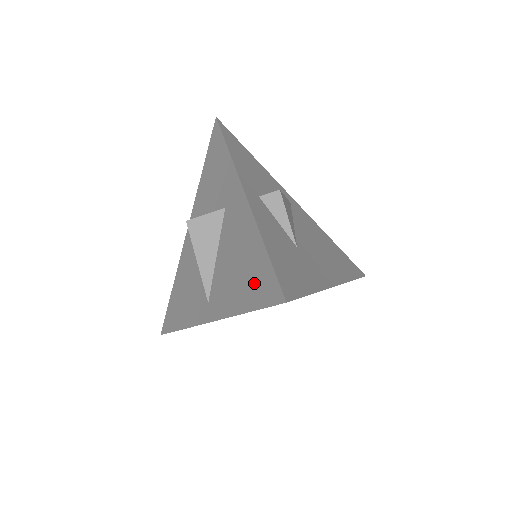
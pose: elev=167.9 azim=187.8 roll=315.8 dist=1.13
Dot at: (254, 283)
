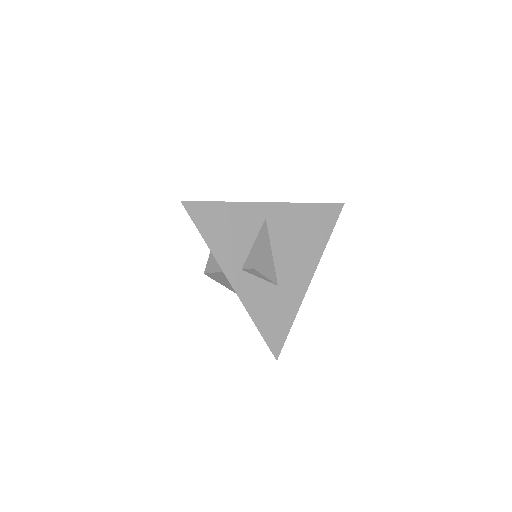
Dot at: occluded
